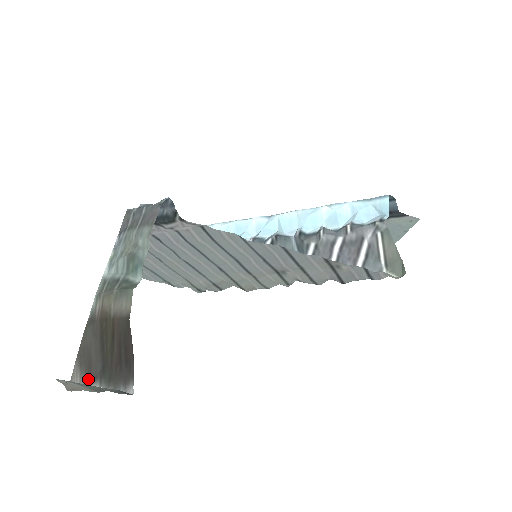
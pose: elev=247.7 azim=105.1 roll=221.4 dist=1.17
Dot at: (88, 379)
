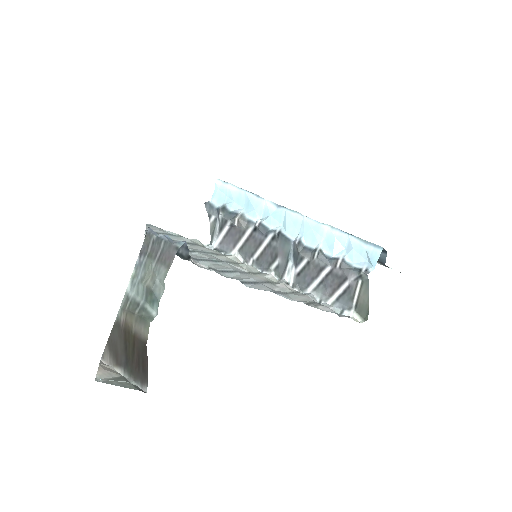
Dot at: (115, 362)
